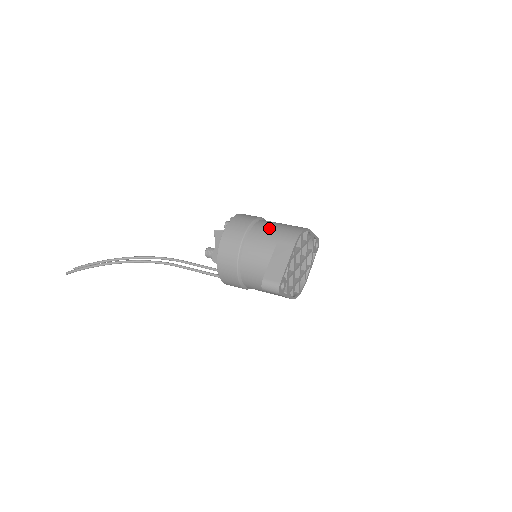
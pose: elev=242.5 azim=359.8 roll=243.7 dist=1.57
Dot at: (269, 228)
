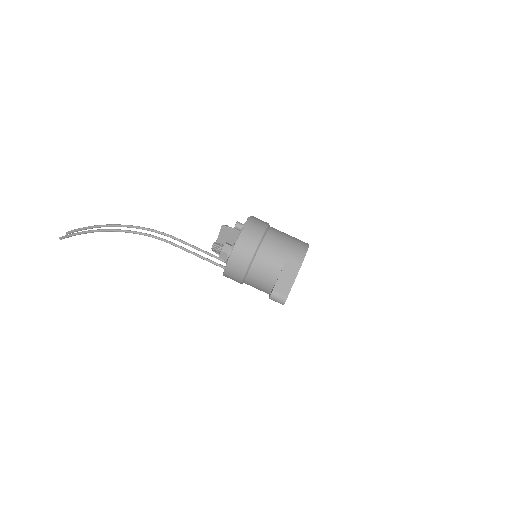
Dot at: (279, 241)
